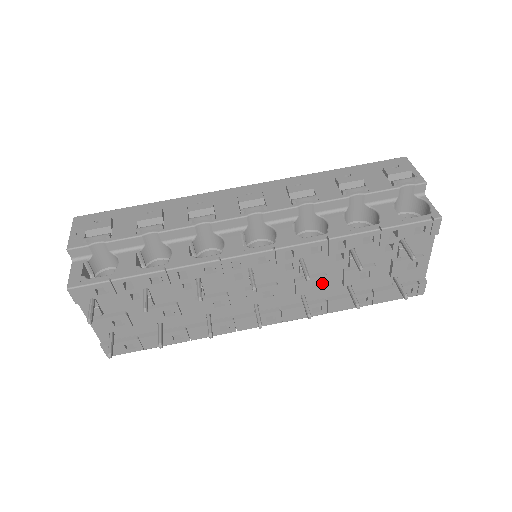
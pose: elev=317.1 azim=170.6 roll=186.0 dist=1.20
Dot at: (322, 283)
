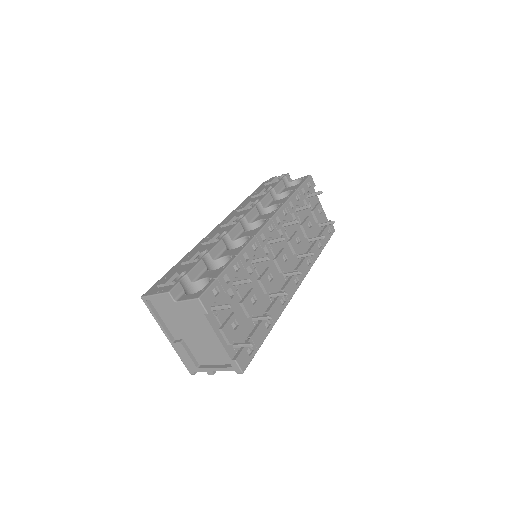
Dot at: (299, 238)
